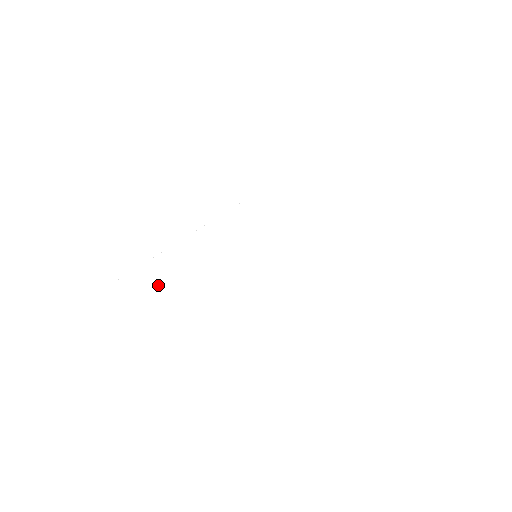
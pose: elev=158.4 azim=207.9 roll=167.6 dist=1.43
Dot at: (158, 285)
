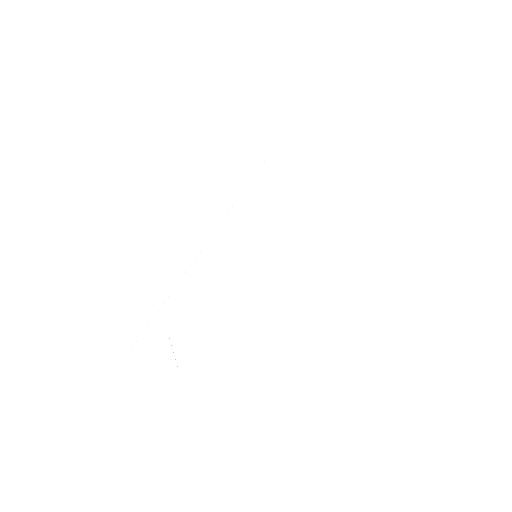
Dot at: occluded
